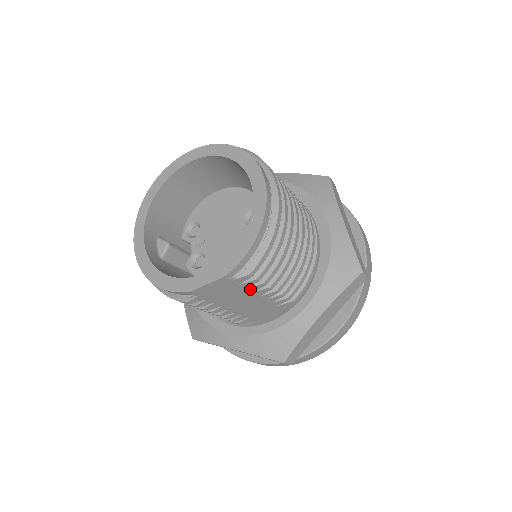
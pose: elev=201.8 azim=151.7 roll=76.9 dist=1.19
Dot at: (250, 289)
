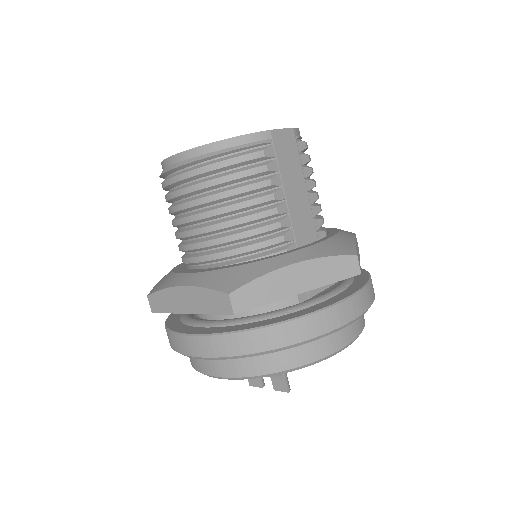
Dot at: (303, 171)
